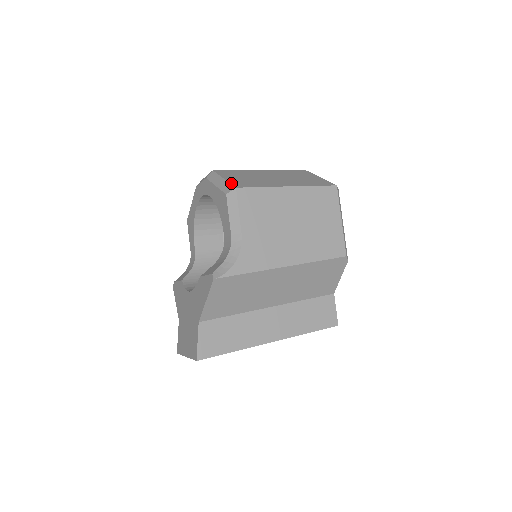
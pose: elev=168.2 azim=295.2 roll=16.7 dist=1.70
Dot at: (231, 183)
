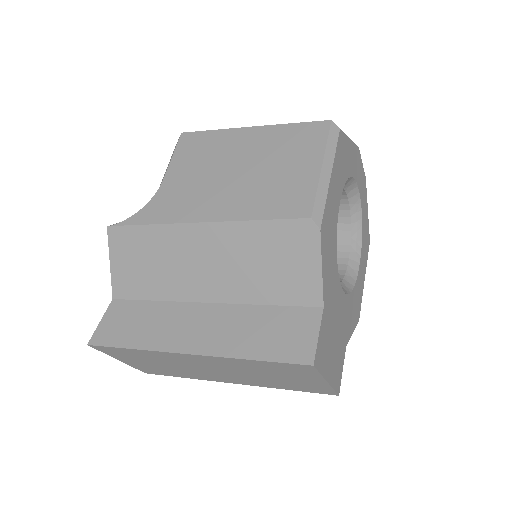
Dot at: occluded
